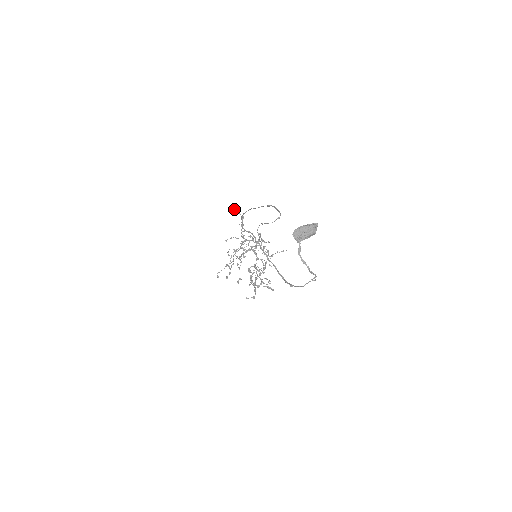
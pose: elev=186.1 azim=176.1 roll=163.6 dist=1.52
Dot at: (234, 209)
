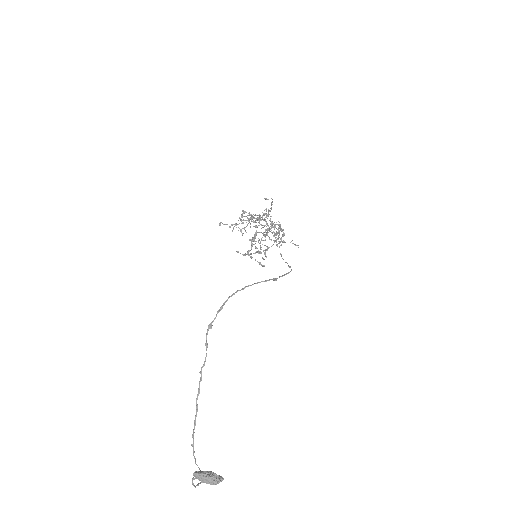
Dot at: occluded
